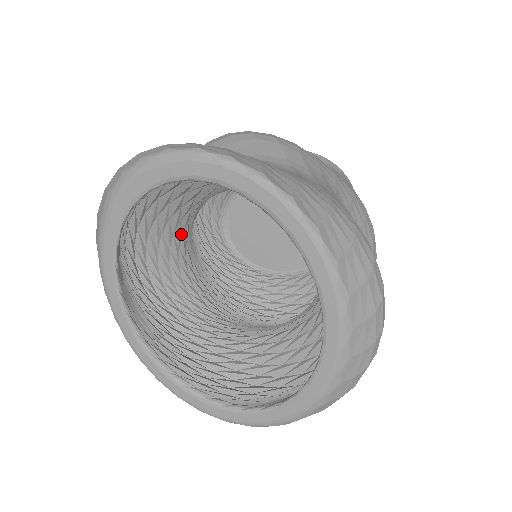
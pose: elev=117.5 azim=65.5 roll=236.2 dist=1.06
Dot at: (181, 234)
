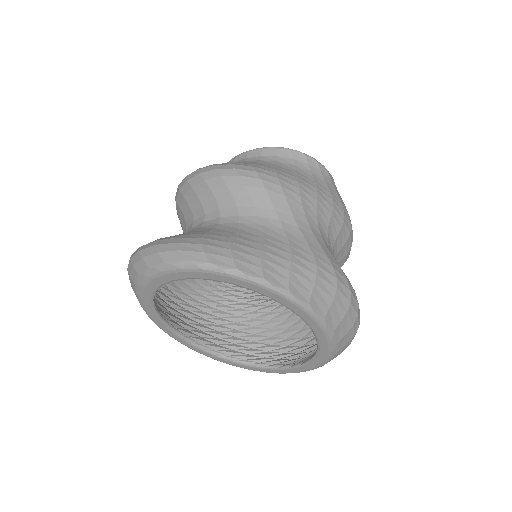
Dot at: occluded
